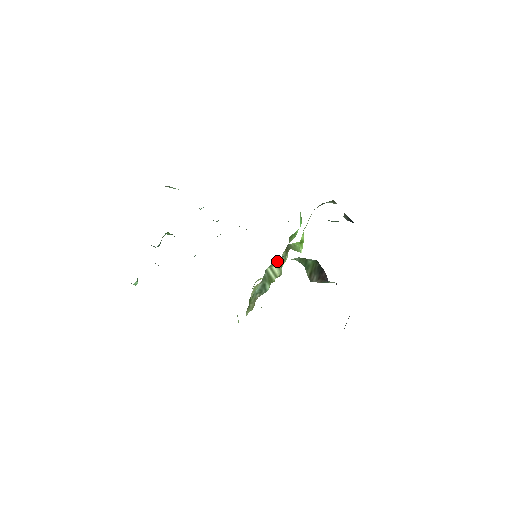
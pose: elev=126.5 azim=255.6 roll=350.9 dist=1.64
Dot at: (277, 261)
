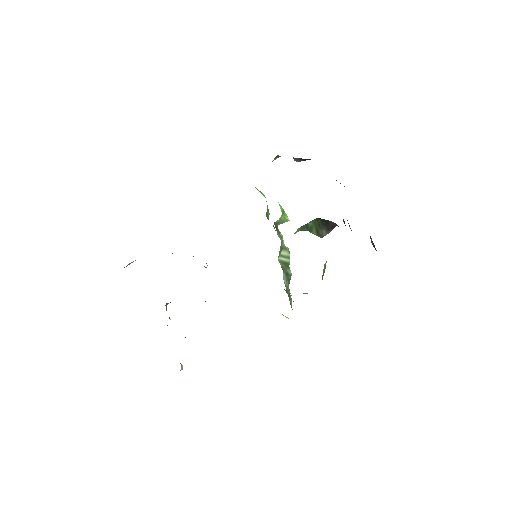
Dot at: (281, 246)
